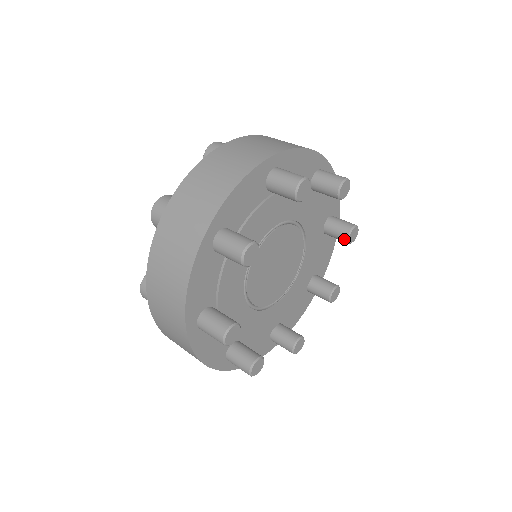
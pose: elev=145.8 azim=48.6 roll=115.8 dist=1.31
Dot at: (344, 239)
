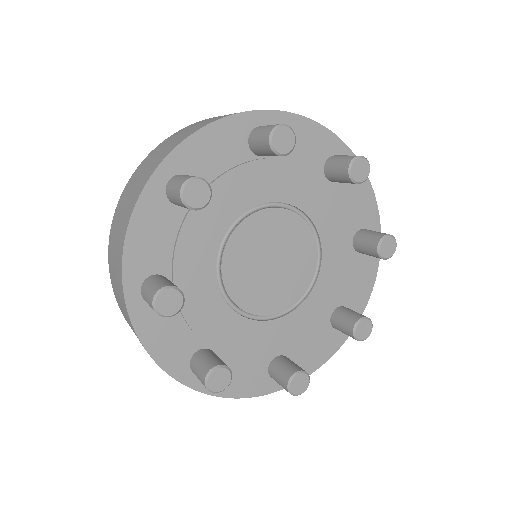
Dot at: (374, 251)
